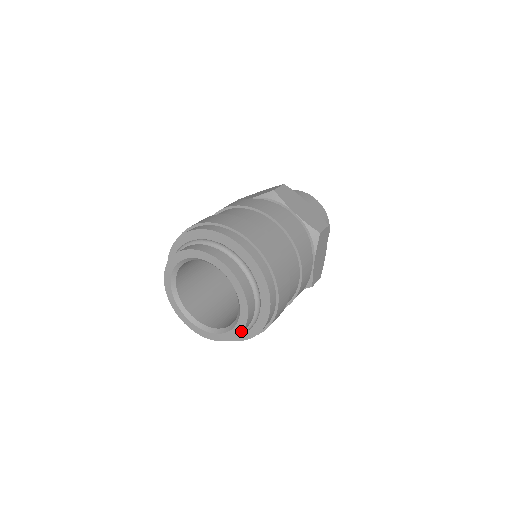
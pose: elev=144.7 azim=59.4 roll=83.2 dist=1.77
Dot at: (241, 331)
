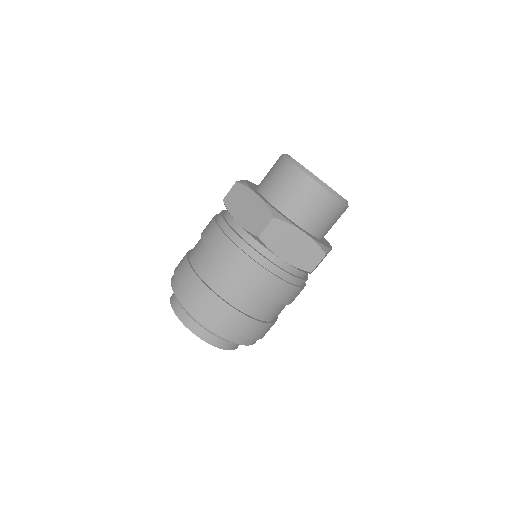
Dot at: occluded
